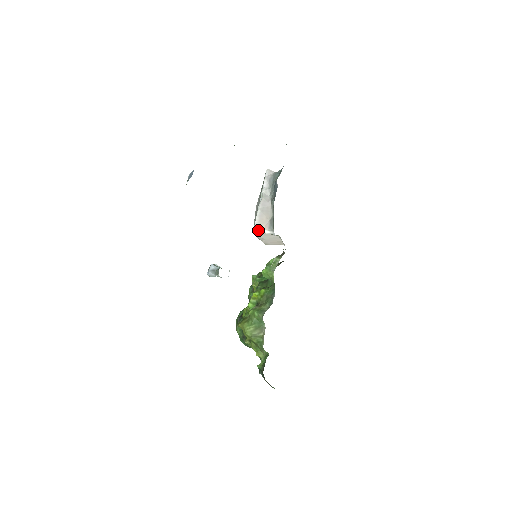
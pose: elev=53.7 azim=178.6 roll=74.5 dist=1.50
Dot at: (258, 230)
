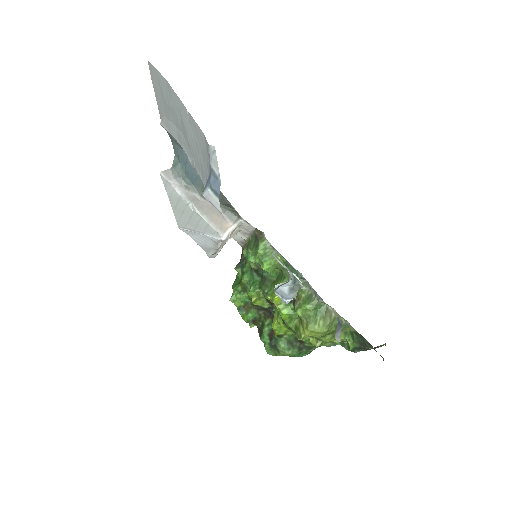
Dot at: (226, 234)
